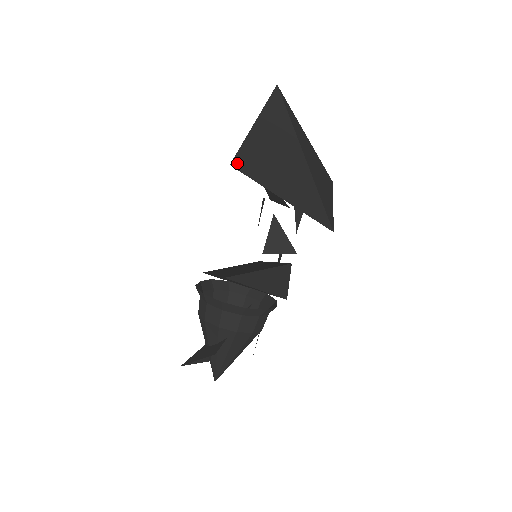
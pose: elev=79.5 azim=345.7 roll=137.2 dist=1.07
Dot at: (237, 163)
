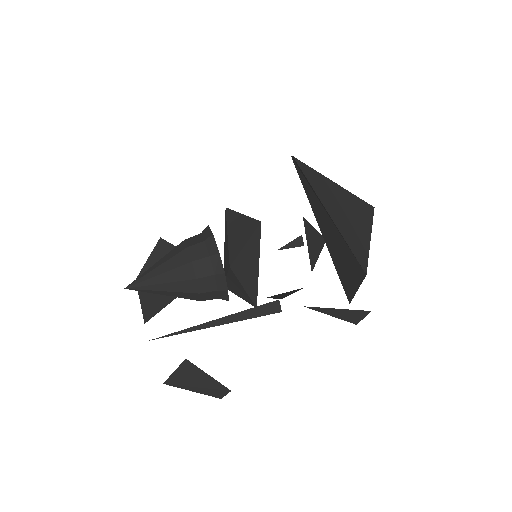
Dot at: occluded
